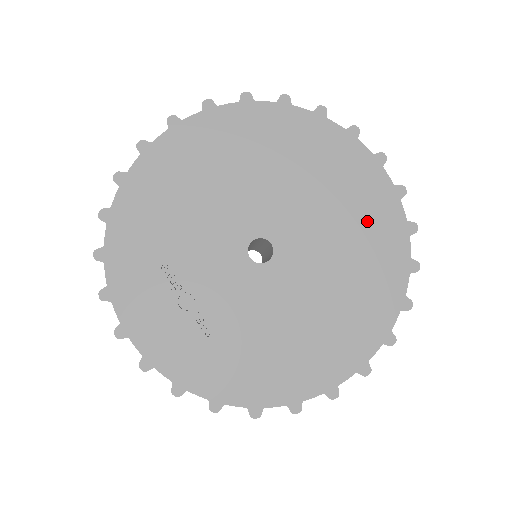
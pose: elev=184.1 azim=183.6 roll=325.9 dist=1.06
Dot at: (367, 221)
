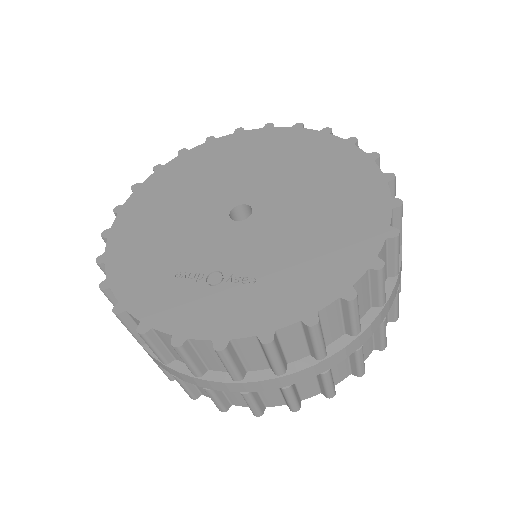
Dot at: (295, 149)
